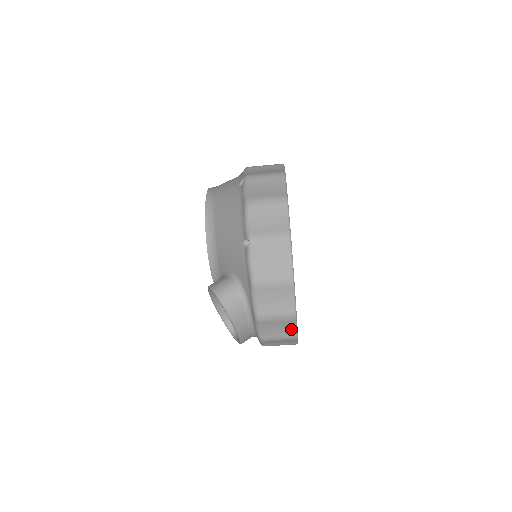
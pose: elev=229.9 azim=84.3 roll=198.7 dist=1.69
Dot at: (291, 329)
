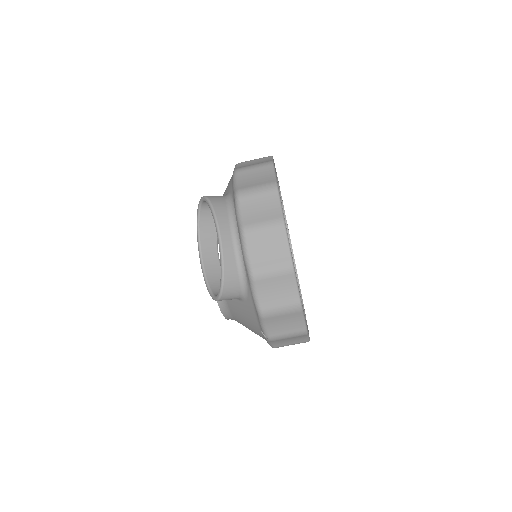
Dot at: (275, 208)
